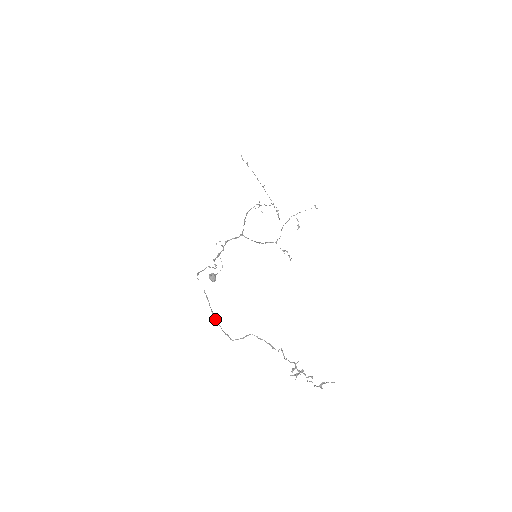
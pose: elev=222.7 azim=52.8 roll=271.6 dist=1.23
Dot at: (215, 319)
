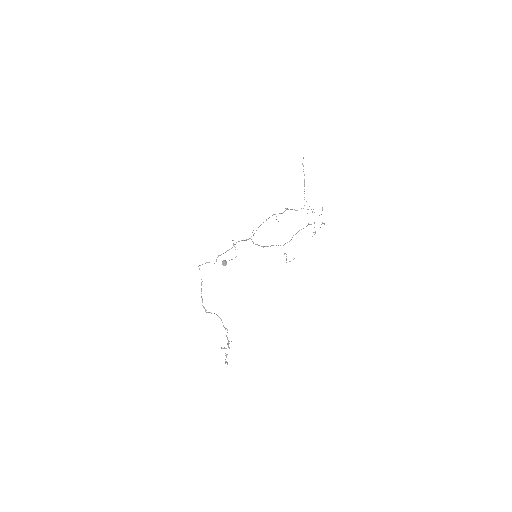
Dot at: (201, 296)
